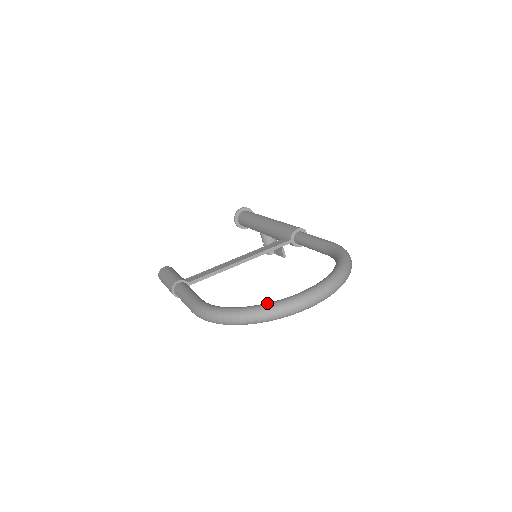
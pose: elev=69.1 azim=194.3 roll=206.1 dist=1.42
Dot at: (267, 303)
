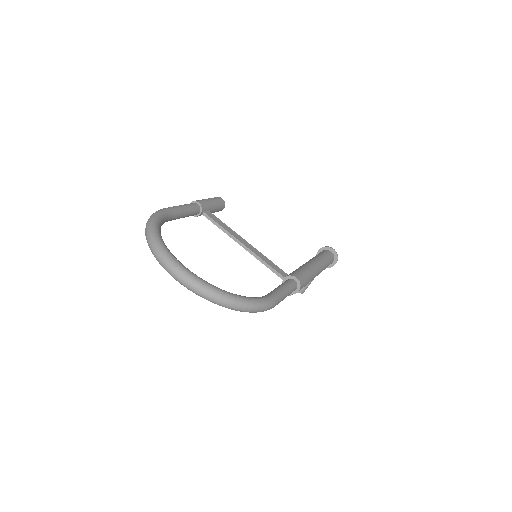
Dot at: (163, 242)
